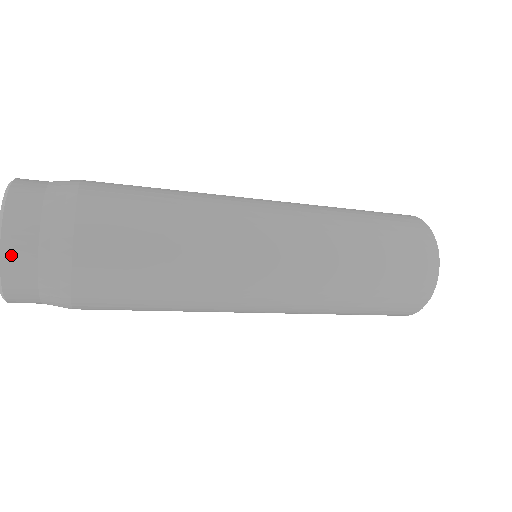
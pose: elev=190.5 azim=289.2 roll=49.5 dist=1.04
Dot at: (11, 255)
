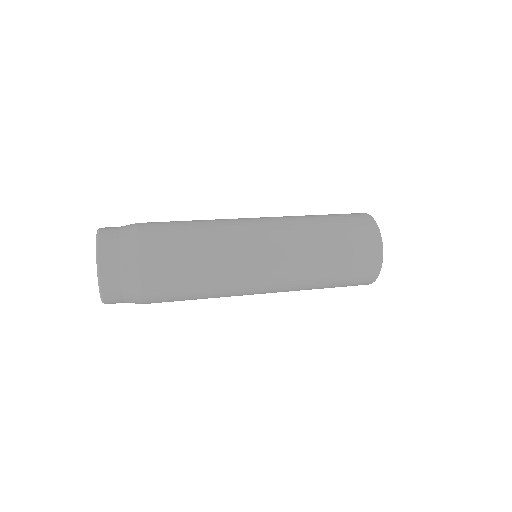
Dot at: (108, 297)
